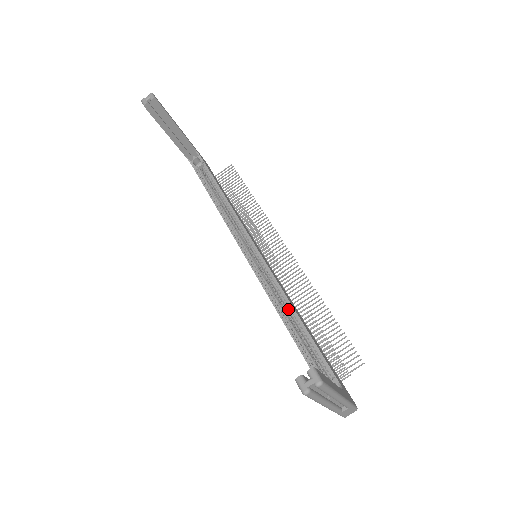
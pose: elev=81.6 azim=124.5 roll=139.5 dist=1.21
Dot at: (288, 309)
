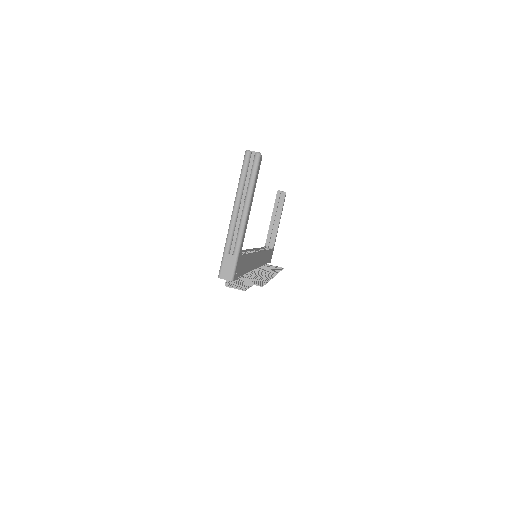
Dot at: occluded
